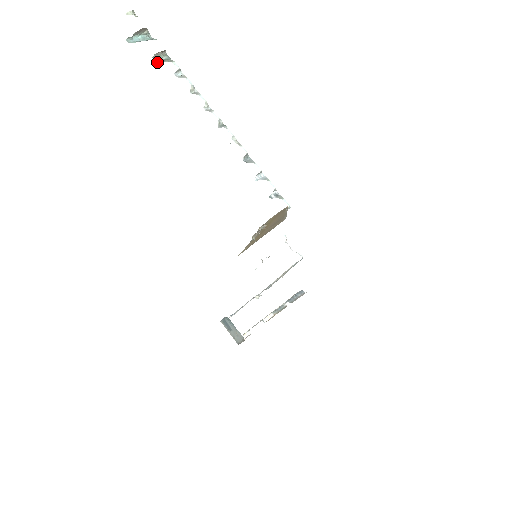
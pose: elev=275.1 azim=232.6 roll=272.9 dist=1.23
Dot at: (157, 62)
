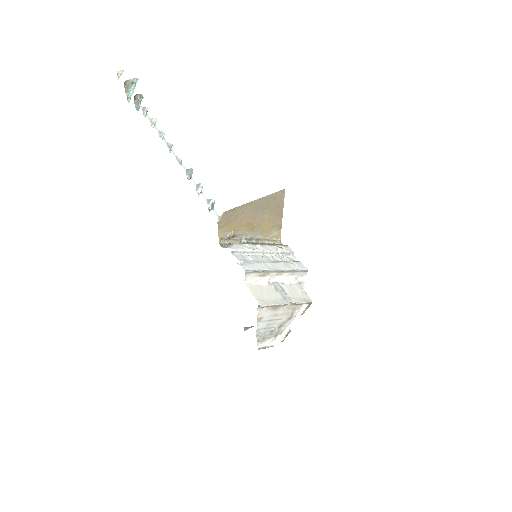
Dot at: (138, 110)
